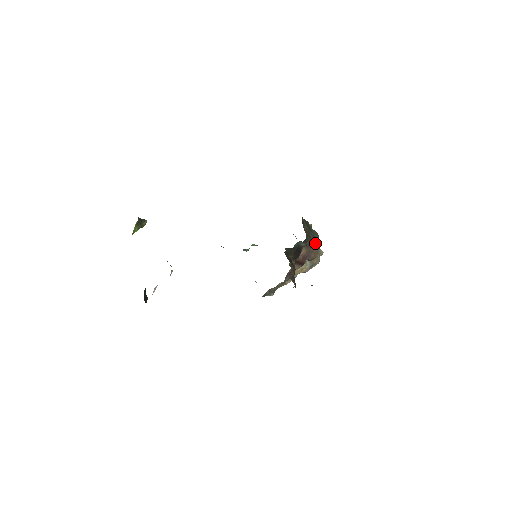
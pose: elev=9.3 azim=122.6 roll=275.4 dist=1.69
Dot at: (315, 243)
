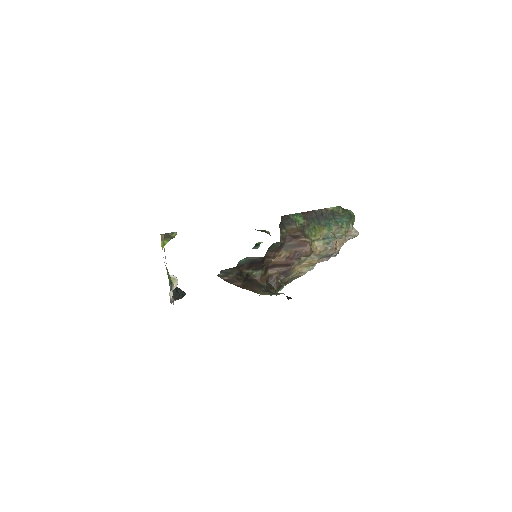
Dot at: (331, 230)
